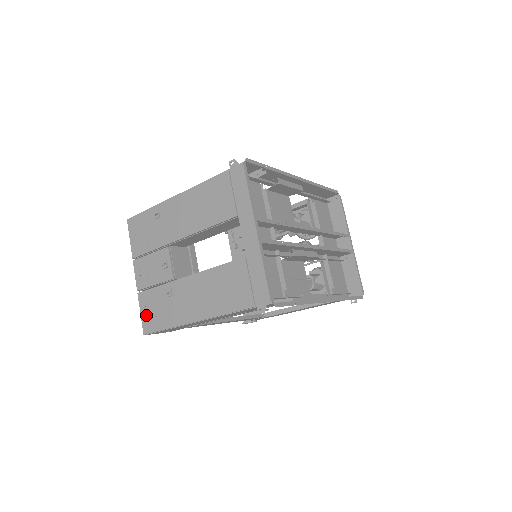
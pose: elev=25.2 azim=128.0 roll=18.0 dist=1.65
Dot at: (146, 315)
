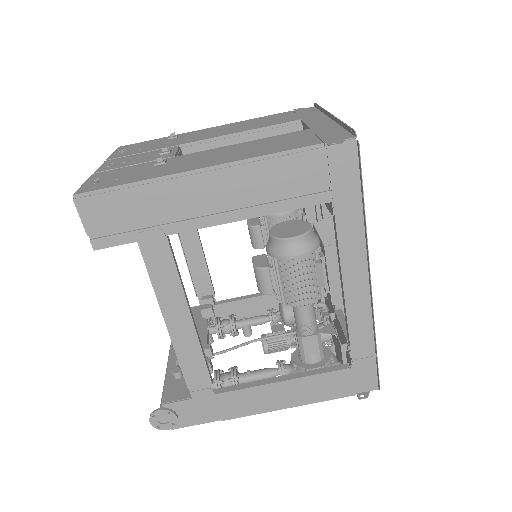
Dot at: (96, 181)
